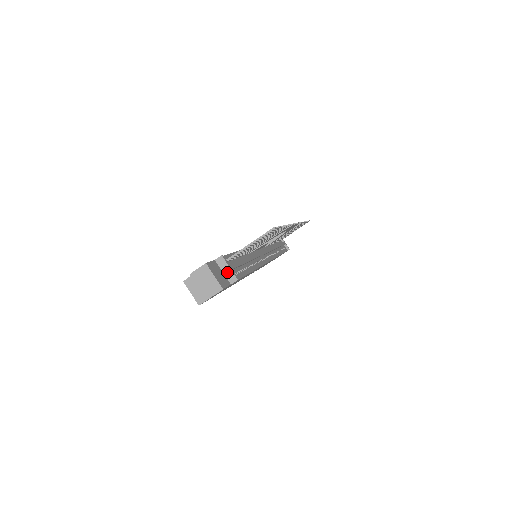
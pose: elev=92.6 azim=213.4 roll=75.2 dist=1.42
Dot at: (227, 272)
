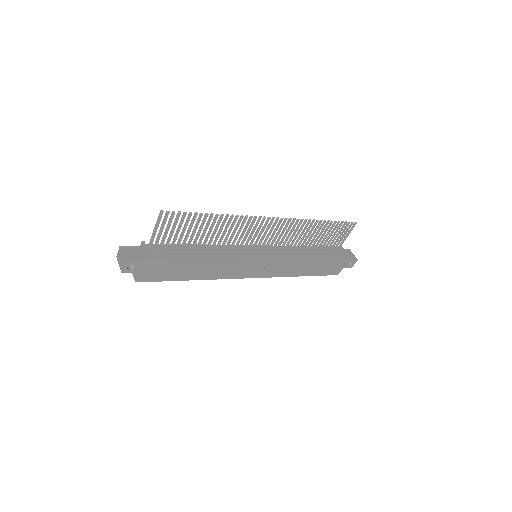
Dot at: (144, 253)
